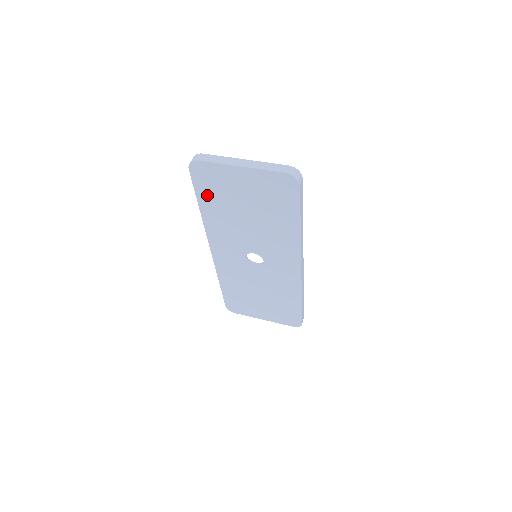
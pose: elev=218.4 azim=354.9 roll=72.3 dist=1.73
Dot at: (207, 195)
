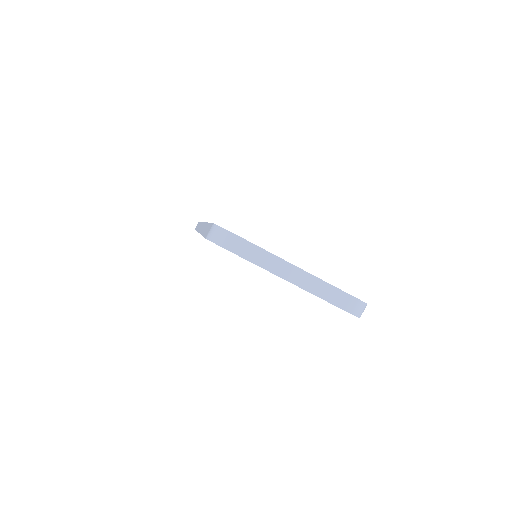
Dot at: occluded
